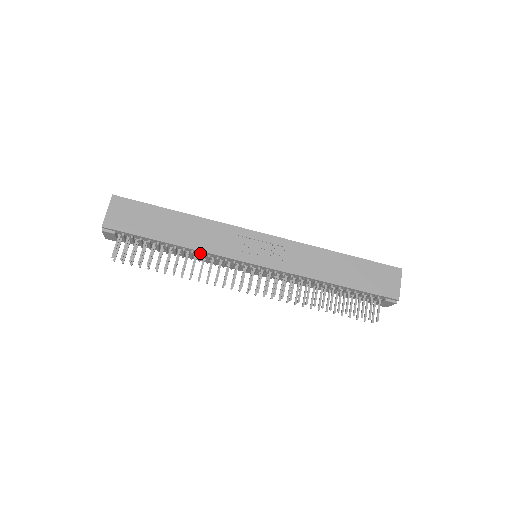
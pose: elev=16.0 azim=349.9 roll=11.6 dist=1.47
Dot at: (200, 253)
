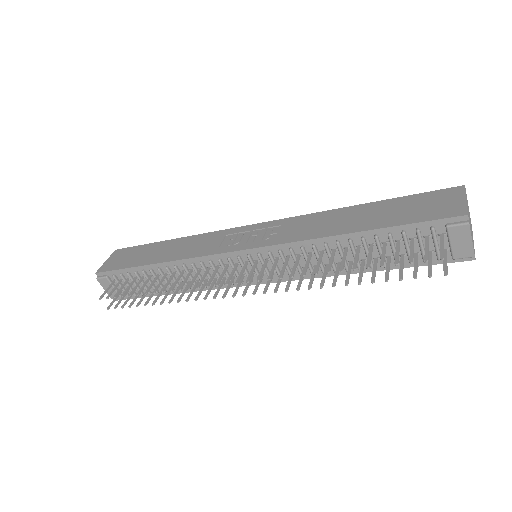
Dot at: (182, 264)
